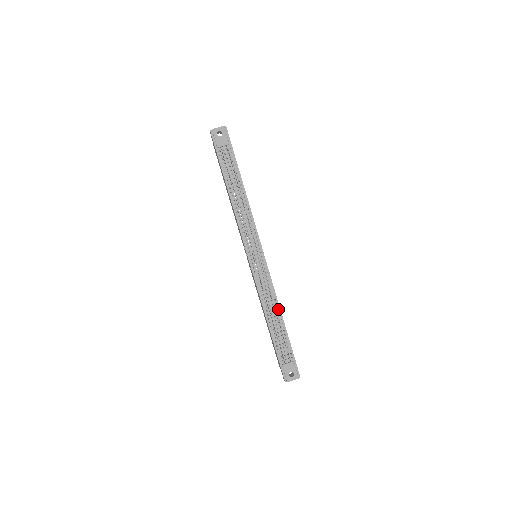
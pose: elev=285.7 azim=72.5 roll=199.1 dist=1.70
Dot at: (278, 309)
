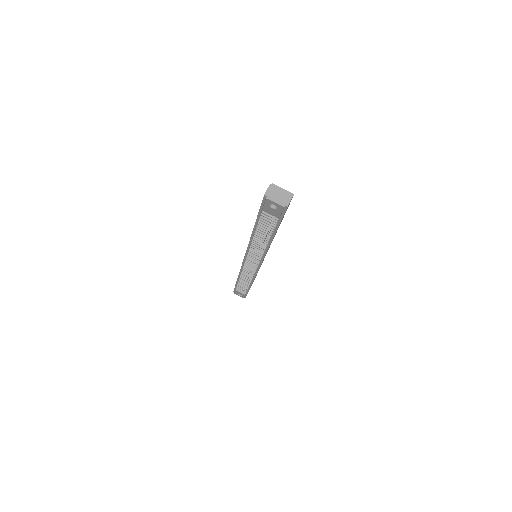
Dot at: (251, 281)
